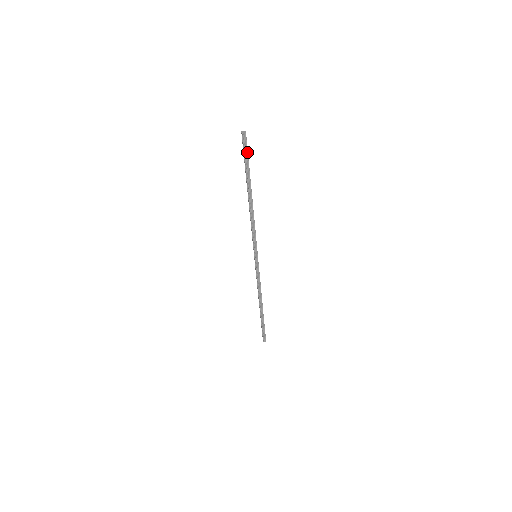
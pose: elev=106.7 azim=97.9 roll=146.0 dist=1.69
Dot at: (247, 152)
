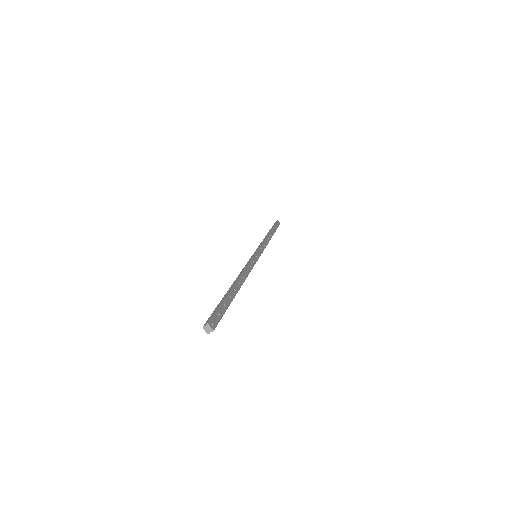
Dot at: (221, 317)
